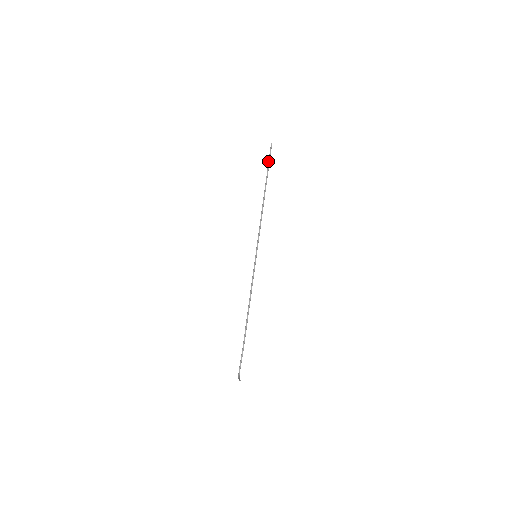
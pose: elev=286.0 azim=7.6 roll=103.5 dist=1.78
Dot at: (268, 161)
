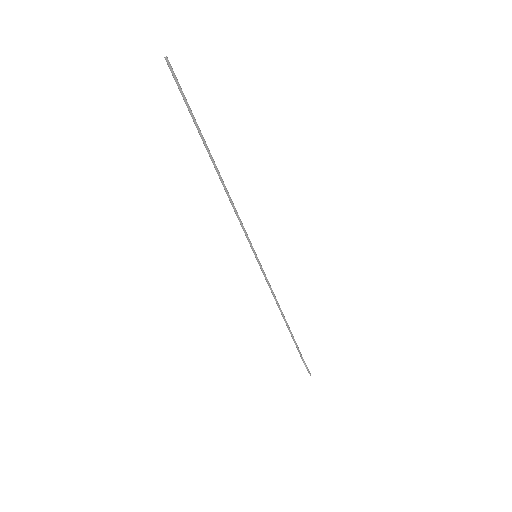
Dot at: occluded
